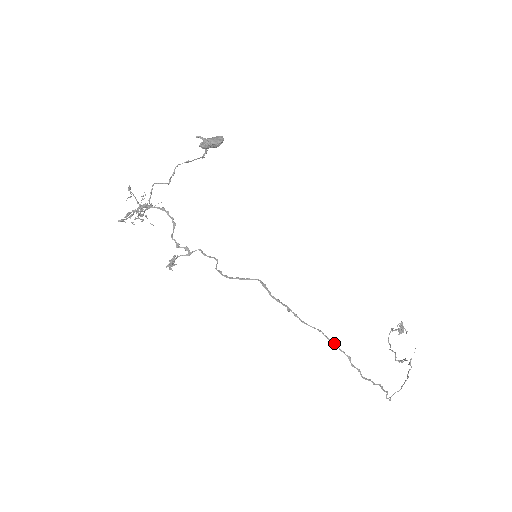
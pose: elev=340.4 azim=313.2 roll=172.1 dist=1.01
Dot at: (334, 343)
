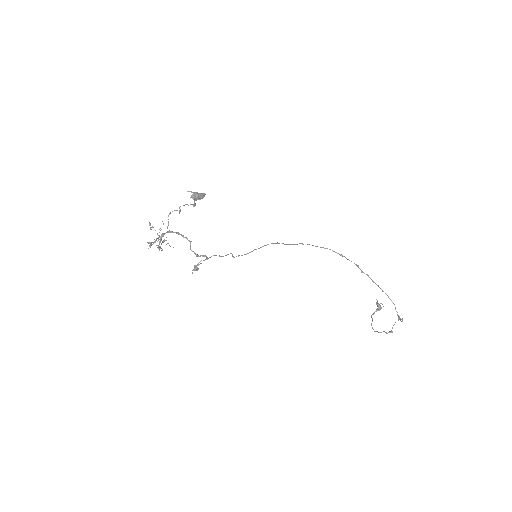
Dot at: (343, 256)
